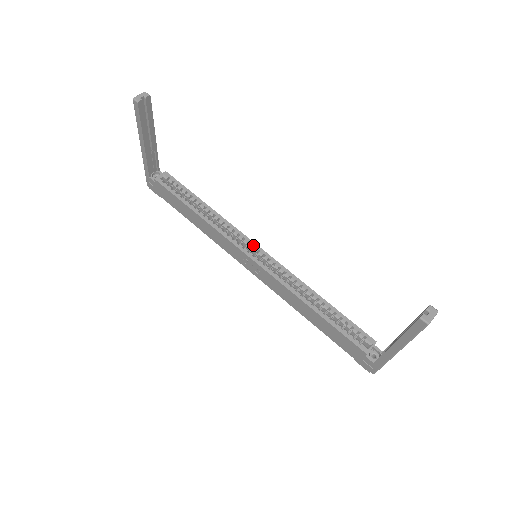
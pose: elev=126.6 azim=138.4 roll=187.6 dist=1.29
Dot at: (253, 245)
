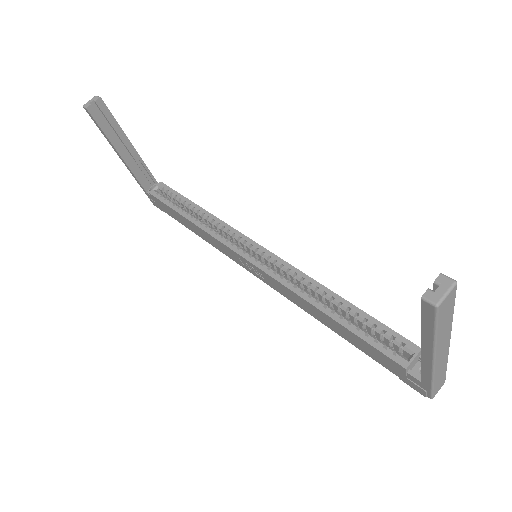
Dot at: (250, 243)
